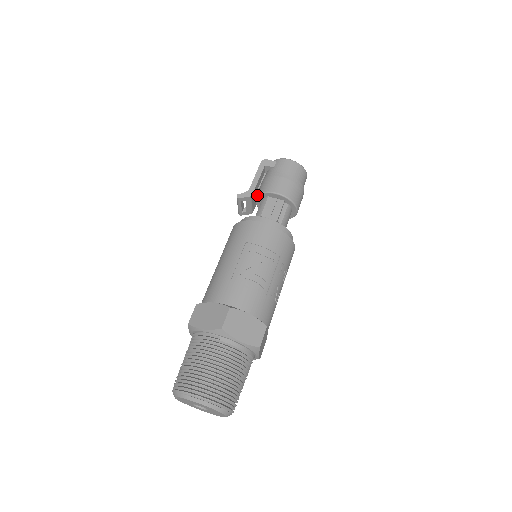
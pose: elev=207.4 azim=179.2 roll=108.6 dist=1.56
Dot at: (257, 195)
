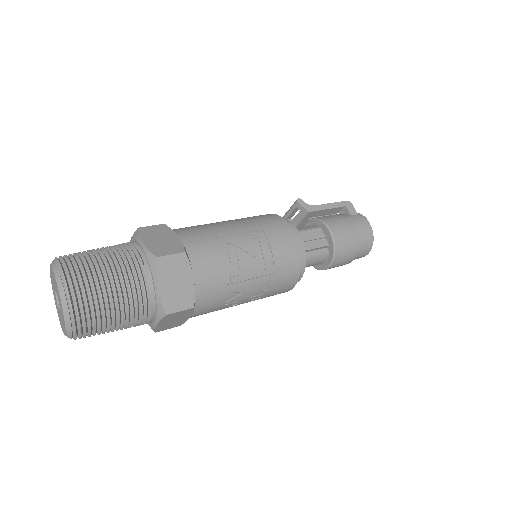
Dot at: (314, 218)
